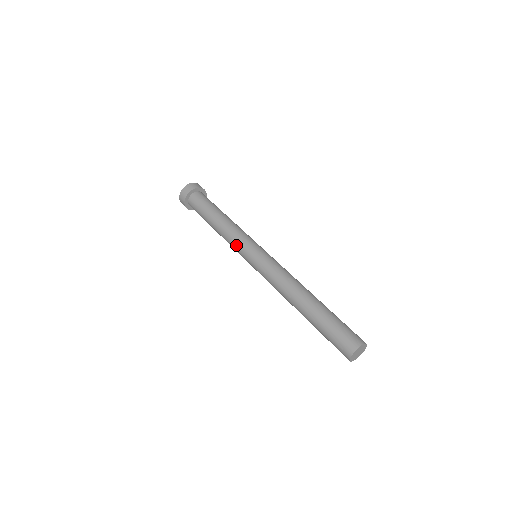
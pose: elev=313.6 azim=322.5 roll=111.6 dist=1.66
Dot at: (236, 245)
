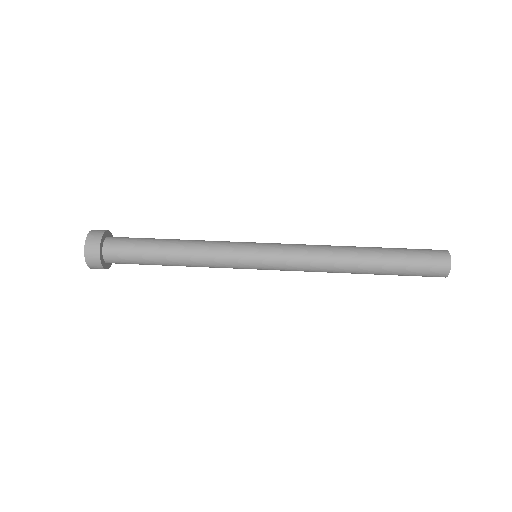
Dot at: (227, 250)
